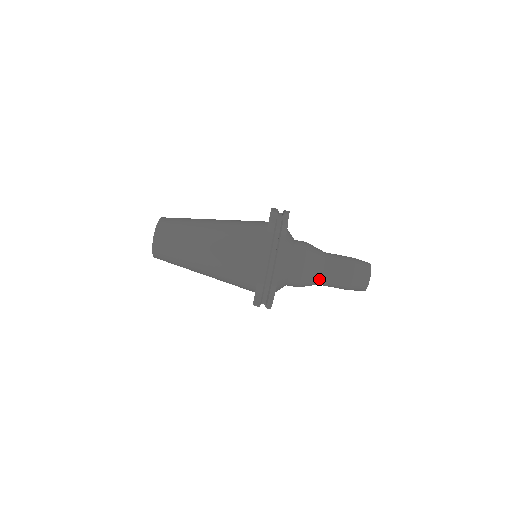
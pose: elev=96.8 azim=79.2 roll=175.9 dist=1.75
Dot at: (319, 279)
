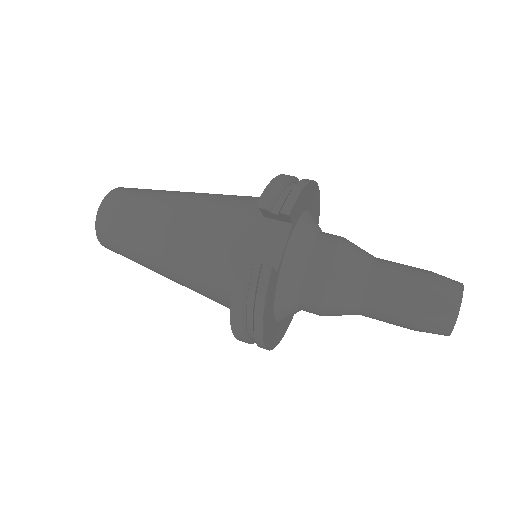
Dot at: (369, 261)
